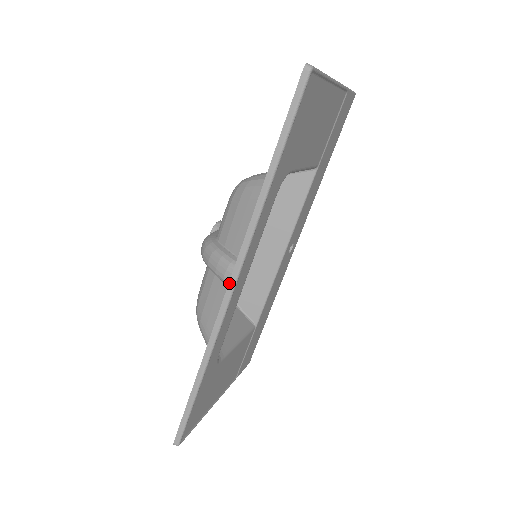
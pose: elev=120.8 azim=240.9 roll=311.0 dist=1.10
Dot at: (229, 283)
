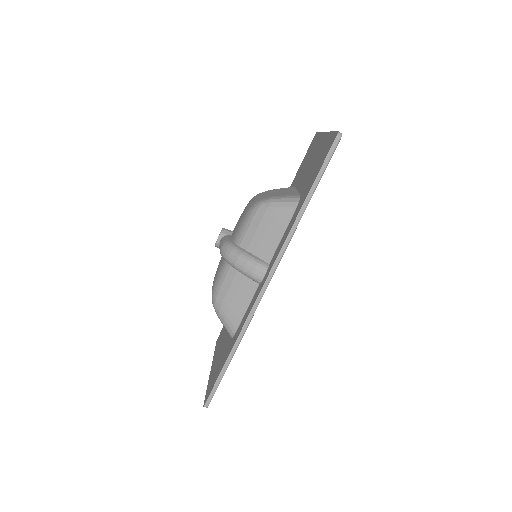
Dot at: (267, 279)
